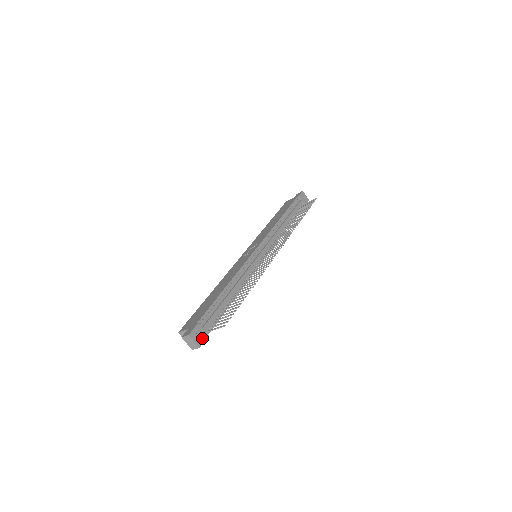
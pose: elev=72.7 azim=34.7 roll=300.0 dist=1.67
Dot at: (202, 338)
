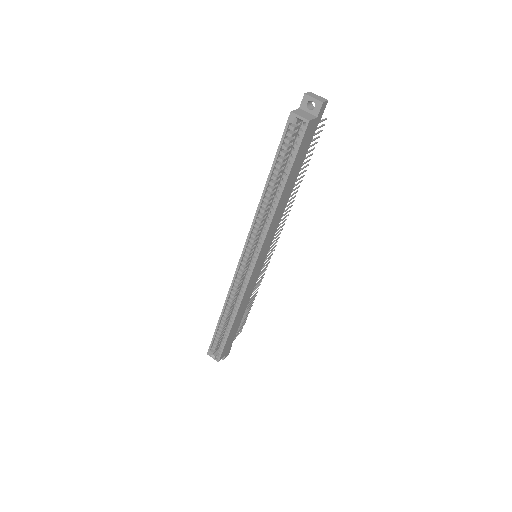
Dot at: occluded
